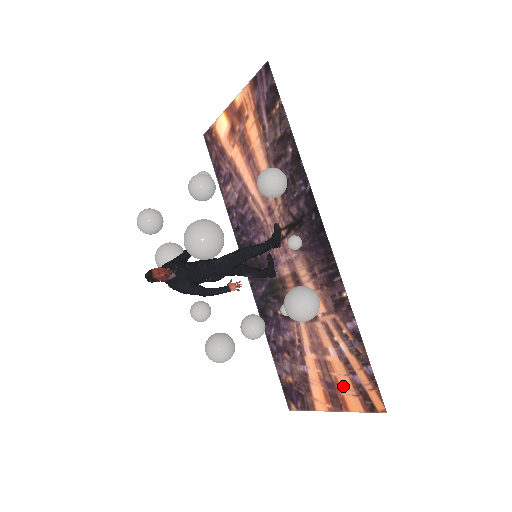
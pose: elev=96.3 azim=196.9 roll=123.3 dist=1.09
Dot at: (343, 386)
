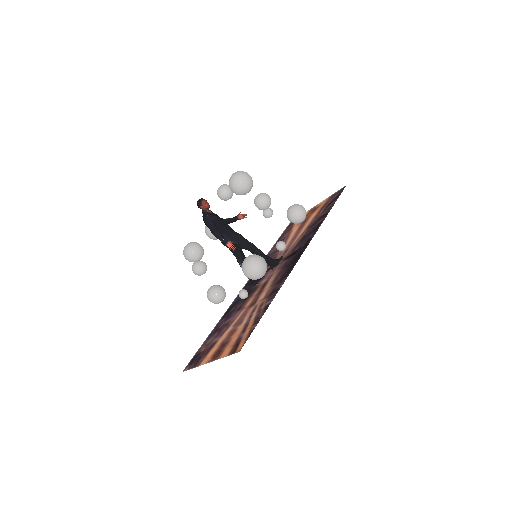
Dot at: (231, 342)
